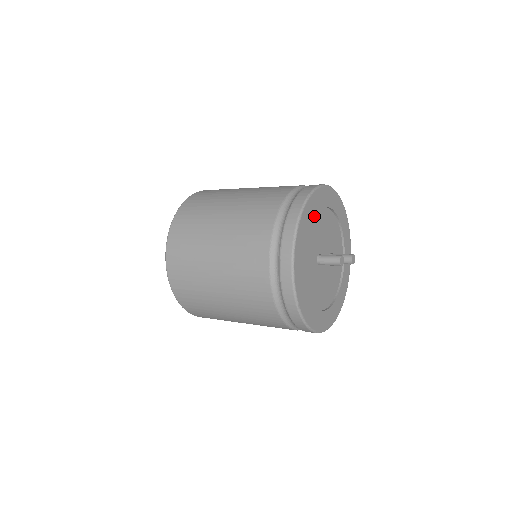
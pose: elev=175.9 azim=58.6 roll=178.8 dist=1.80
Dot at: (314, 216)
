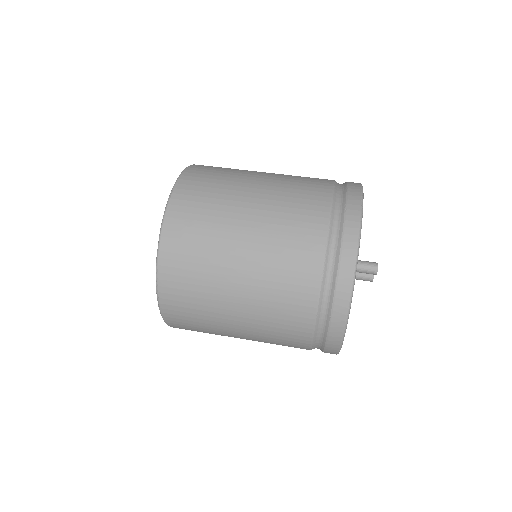
Dot at: occluded
